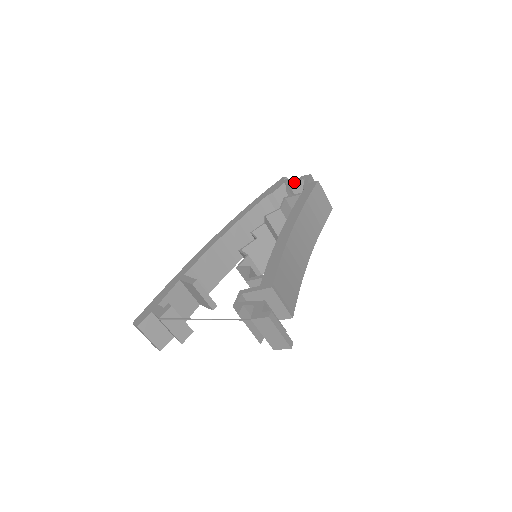
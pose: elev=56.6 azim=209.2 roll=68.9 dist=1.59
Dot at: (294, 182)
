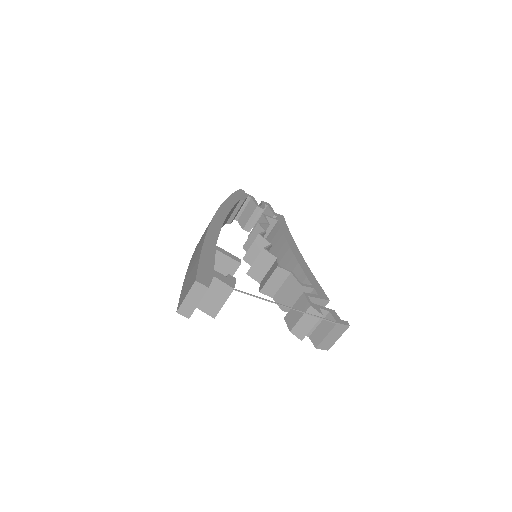
Dot at: occluded
